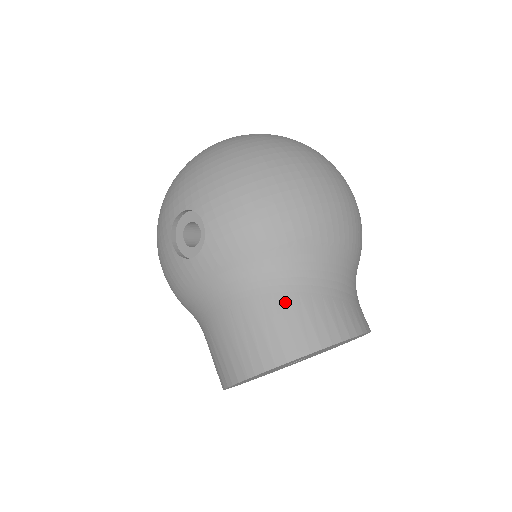
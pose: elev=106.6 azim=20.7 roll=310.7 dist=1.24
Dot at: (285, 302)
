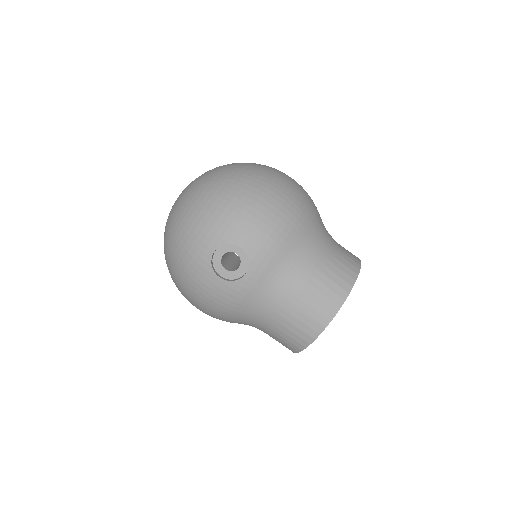
Dot at: (320, 267)
